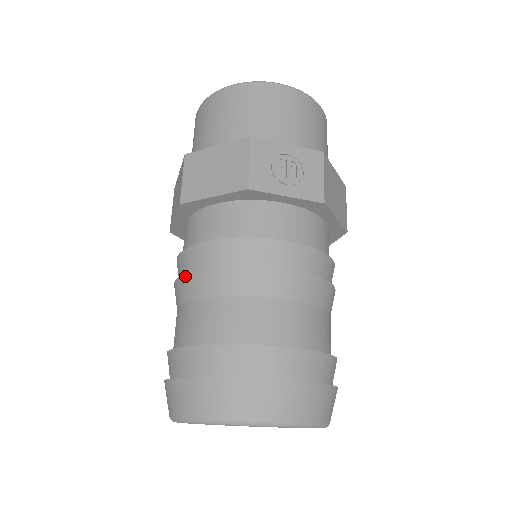
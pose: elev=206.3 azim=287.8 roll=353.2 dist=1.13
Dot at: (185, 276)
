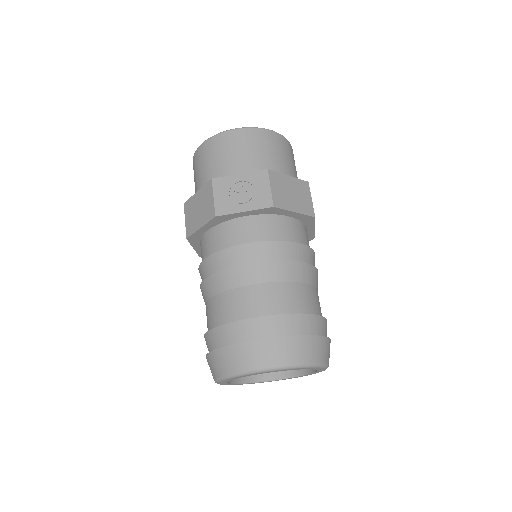
Dot at: (201, 286)
